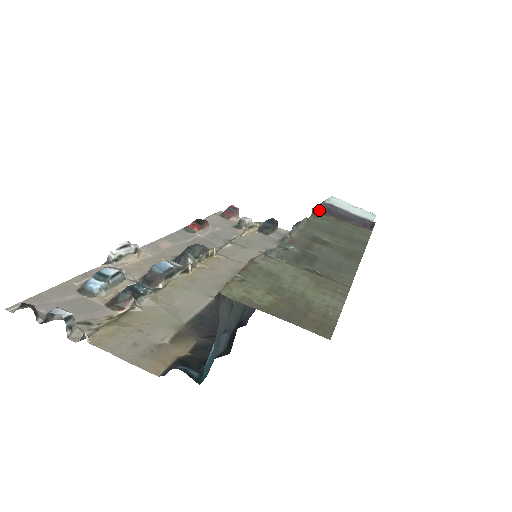
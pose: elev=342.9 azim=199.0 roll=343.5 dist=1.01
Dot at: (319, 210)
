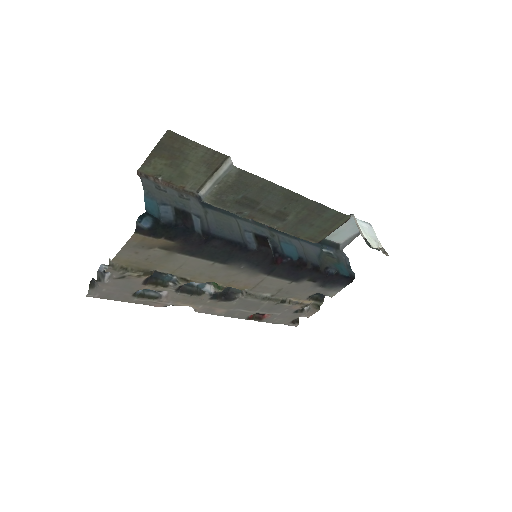
Dot at: (319, 242)
